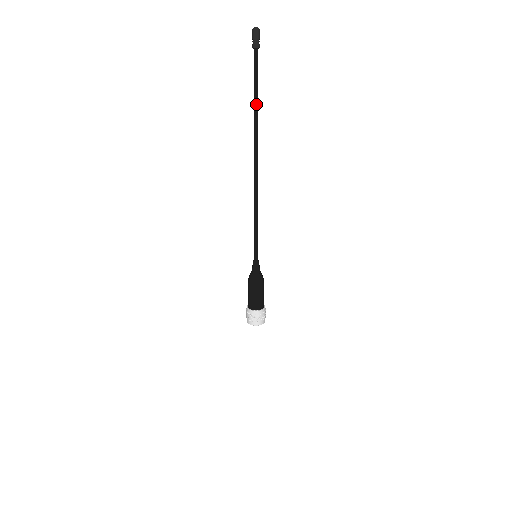
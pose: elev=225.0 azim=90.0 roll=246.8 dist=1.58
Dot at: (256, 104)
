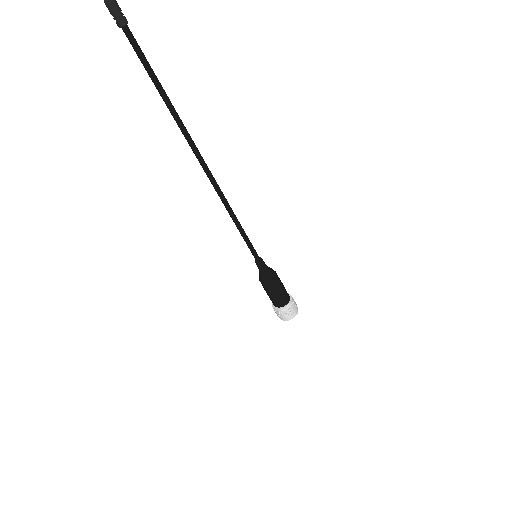
Dot at: (165, 97)
